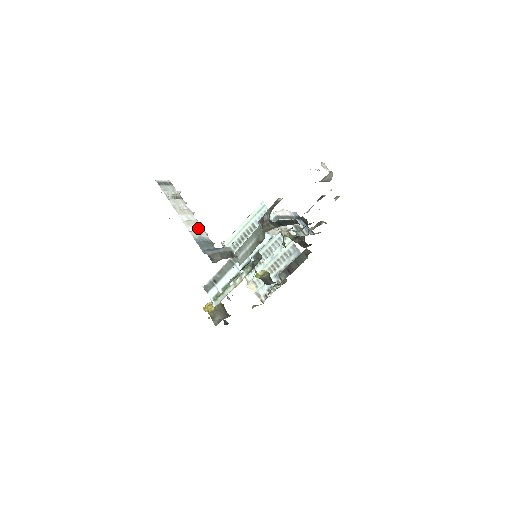
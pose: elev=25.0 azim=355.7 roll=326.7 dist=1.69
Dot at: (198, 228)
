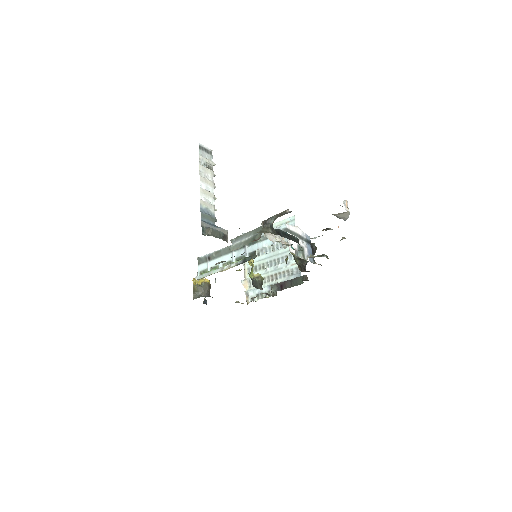
Dot at: (211, 201)
